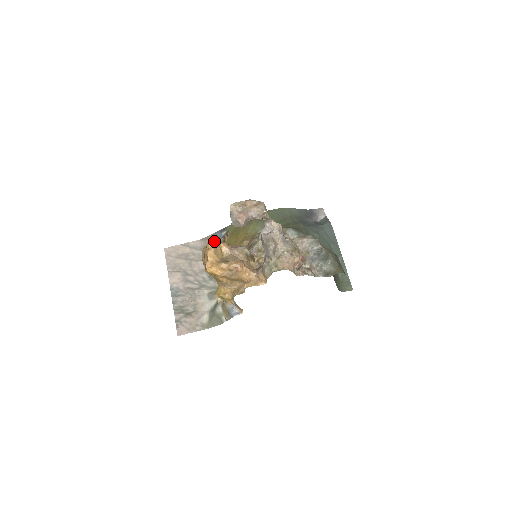
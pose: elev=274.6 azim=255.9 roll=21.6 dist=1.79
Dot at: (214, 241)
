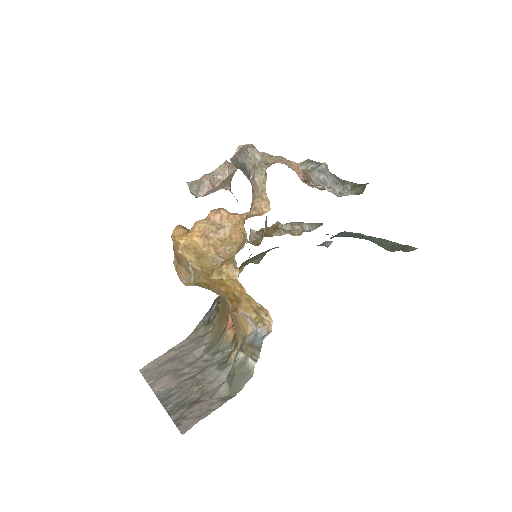
Dot at: (180, 225)
